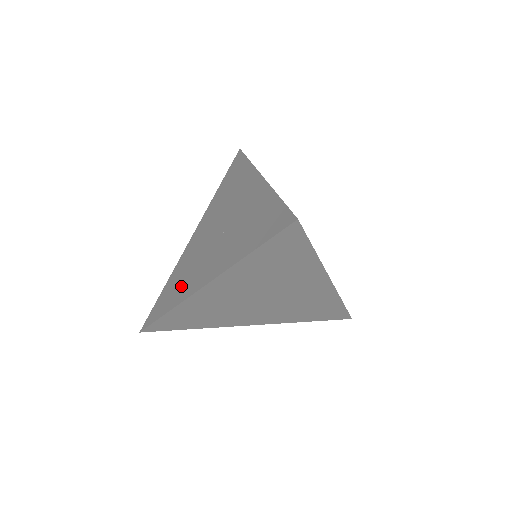
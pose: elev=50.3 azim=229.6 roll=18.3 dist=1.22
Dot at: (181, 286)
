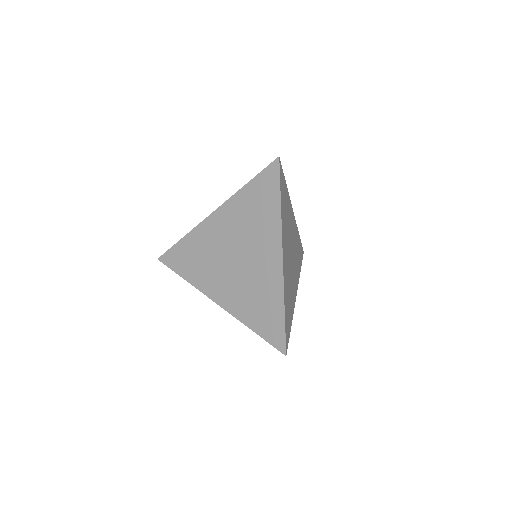
Dot at: (197, 269)
